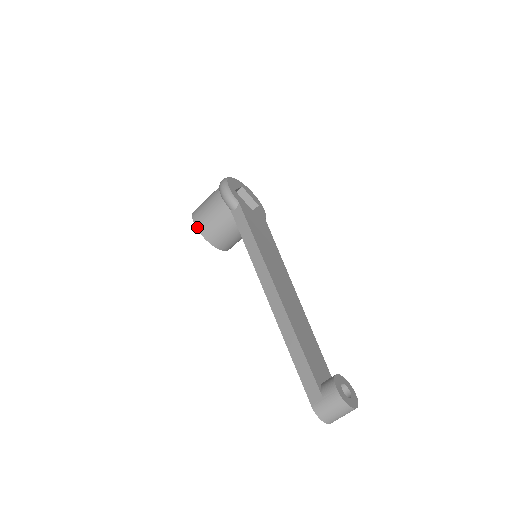
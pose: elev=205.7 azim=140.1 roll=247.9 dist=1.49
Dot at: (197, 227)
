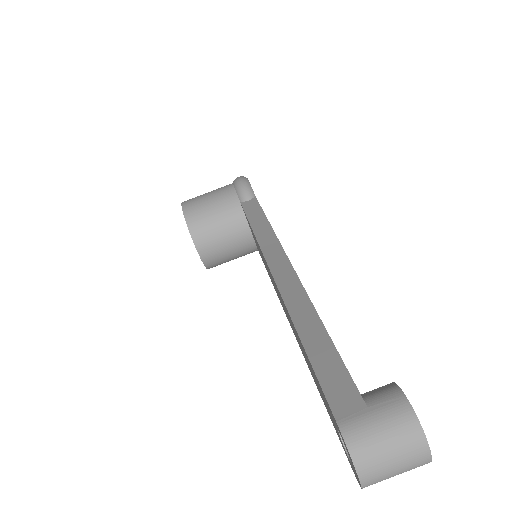
Dot at: (184, 210)
